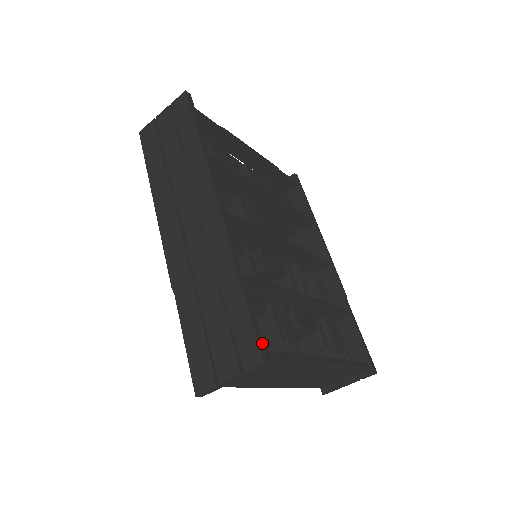
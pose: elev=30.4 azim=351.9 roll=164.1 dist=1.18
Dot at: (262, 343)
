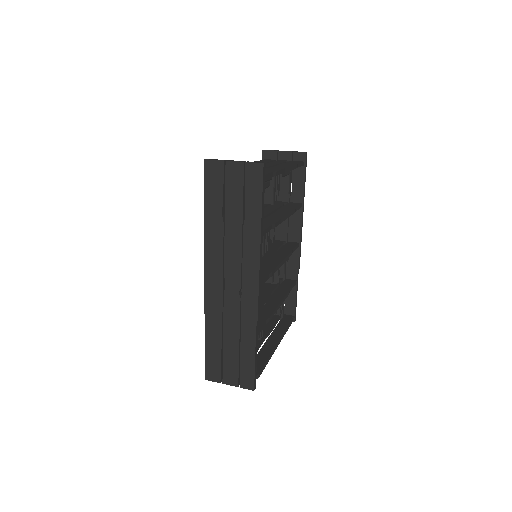
Dot at: occluded
